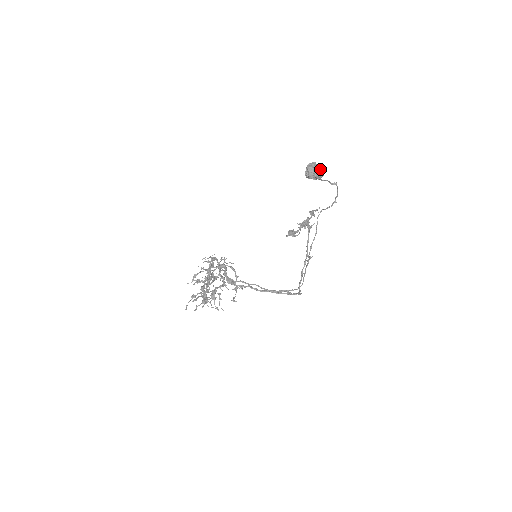
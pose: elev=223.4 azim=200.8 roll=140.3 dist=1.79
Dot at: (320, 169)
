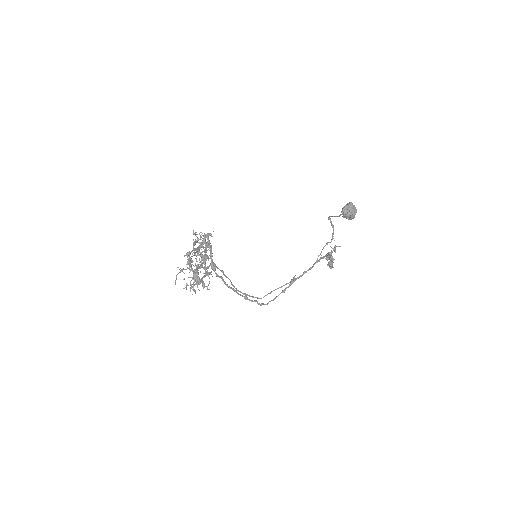
Dot at: occluded
